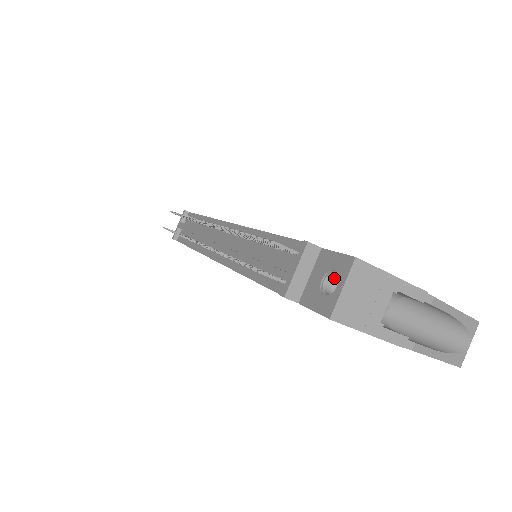
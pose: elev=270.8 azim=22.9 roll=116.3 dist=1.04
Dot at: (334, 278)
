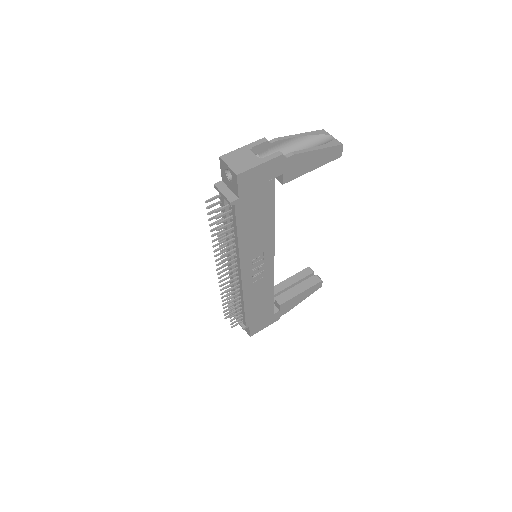
Dot at: (231, 175)
